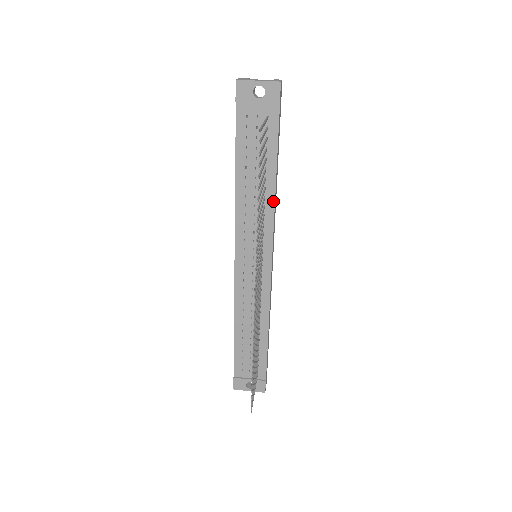
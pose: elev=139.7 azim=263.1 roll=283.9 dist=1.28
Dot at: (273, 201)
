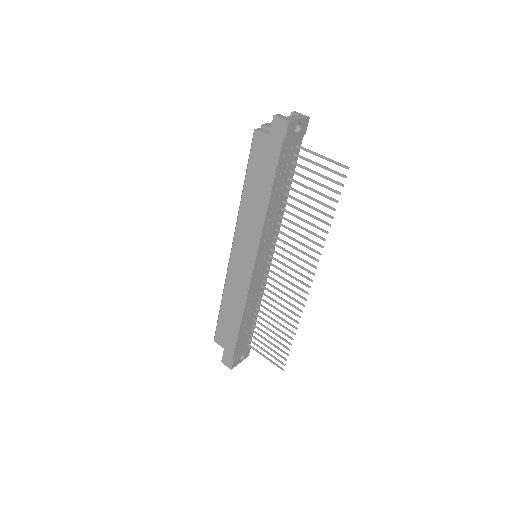
Dot at: occluded
